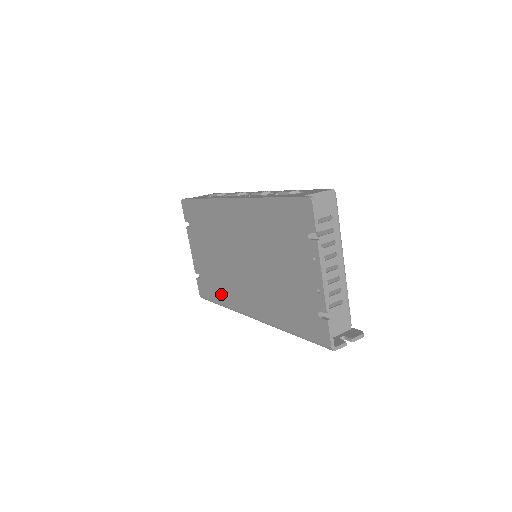
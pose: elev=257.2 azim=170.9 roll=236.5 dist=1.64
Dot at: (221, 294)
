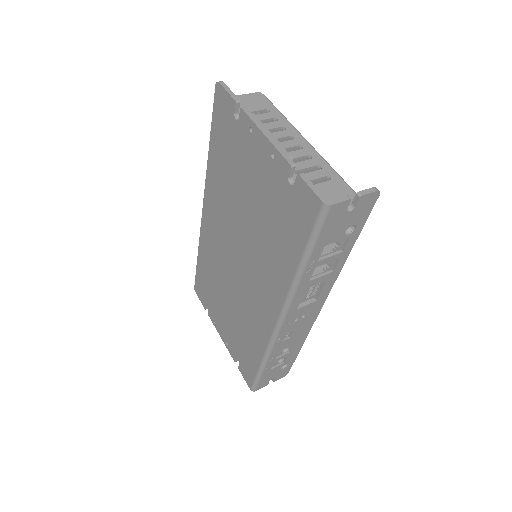
Dot at: (253, 346)
